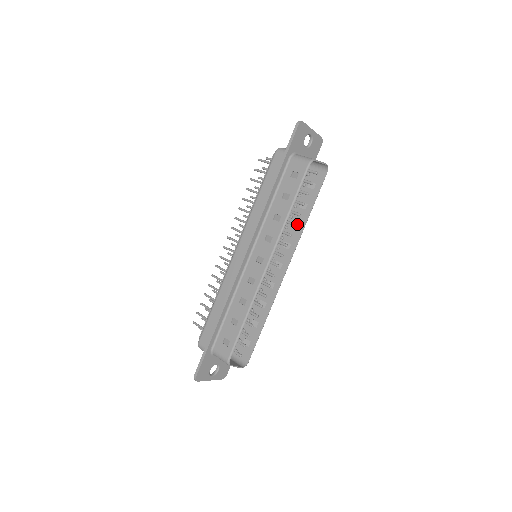
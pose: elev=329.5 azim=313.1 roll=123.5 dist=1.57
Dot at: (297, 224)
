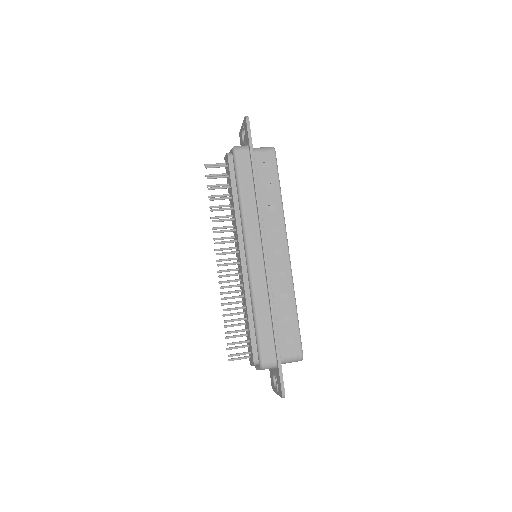
Dot at: occluded
